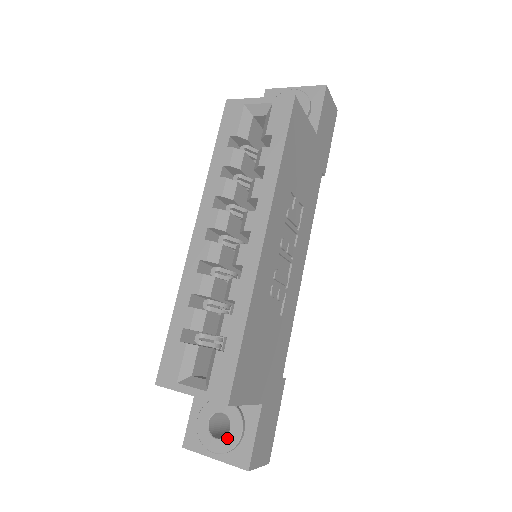
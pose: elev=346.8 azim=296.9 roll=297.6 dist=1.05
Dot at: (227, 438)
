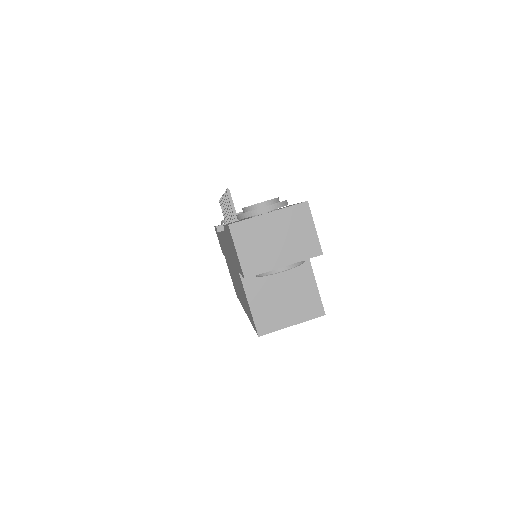
Dot at: occluded
